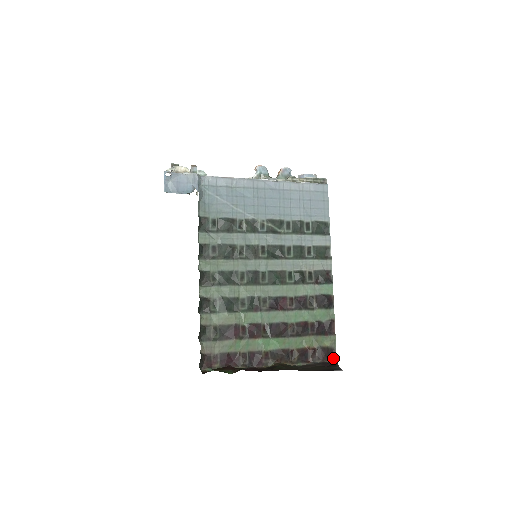
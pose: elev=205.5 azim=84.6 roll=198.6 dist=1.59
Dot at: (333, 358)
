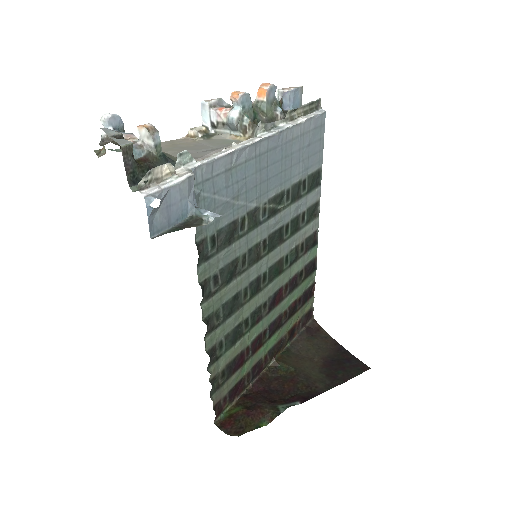
Dot at: (311, 318)
